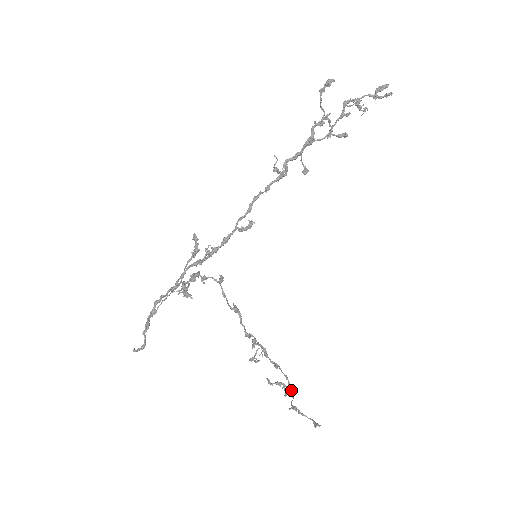
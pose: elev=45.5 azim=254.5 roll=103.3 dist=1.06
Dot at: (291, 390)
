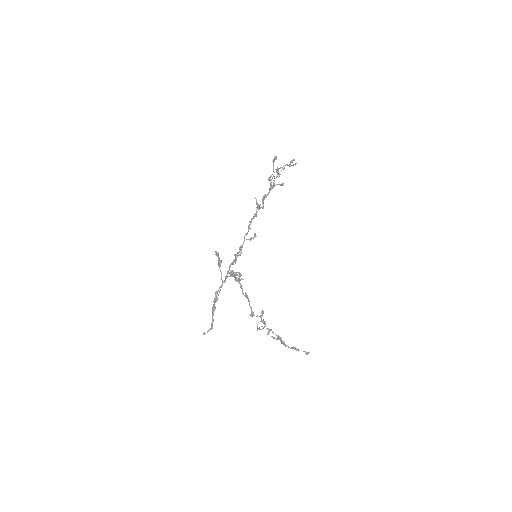
Dot at: occluded
